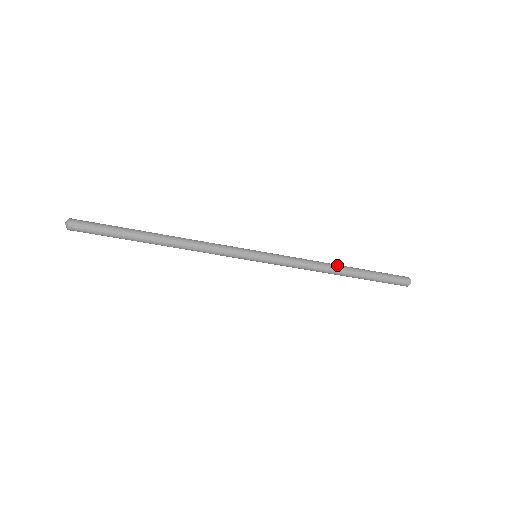
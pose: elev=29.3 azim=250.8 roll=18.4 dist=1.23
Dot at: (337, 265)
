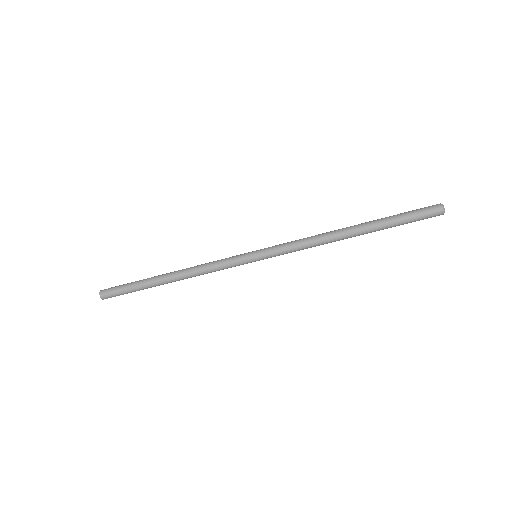
Dot at: (343, 231)
